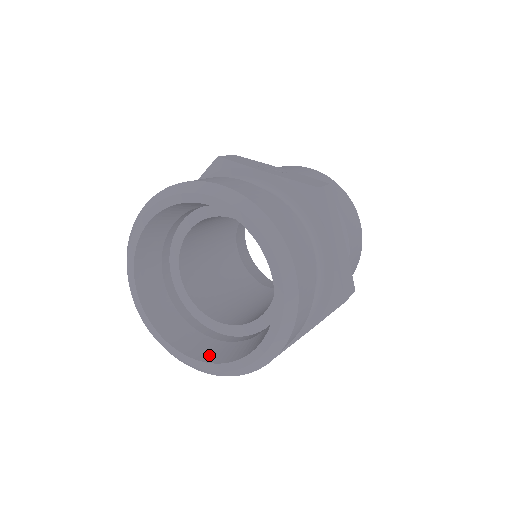
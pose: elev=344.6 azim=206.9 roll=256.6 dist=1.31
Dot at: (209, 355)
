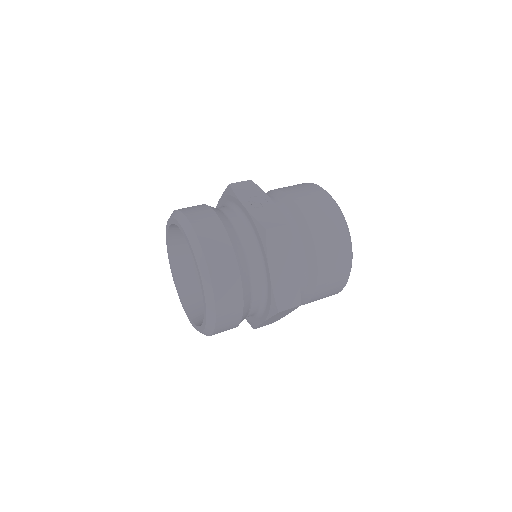
Dot at: (196, 315)
